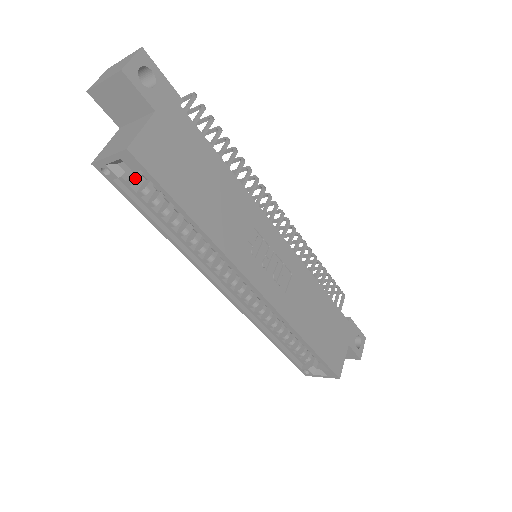
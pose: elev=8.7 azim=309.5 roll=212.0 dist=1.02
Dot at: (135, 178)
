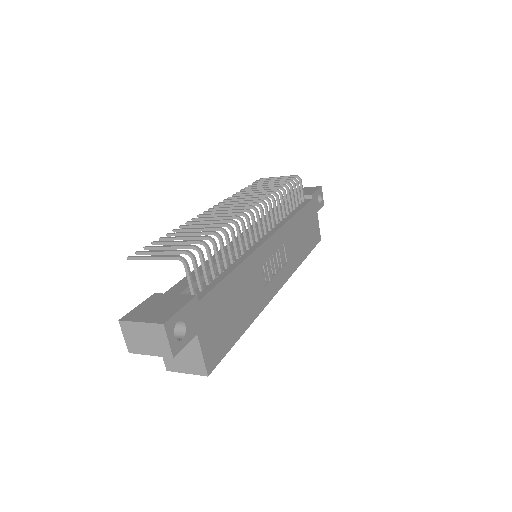
Dot at: occluded
